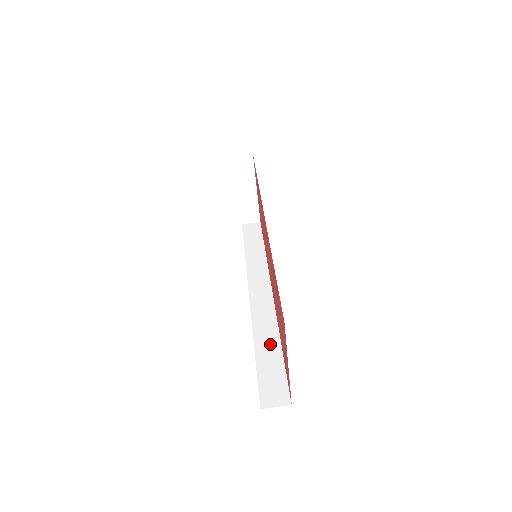
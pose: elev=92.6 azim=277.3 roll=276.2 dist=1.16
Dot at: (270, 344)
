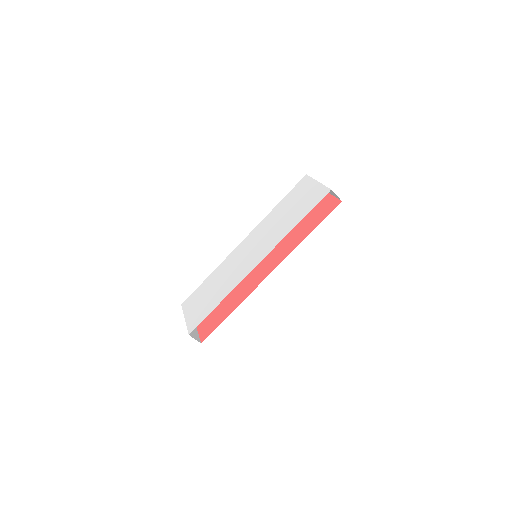
Dot at: occluded
